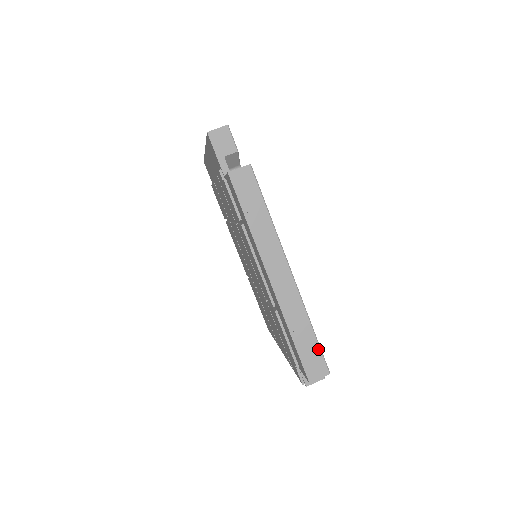
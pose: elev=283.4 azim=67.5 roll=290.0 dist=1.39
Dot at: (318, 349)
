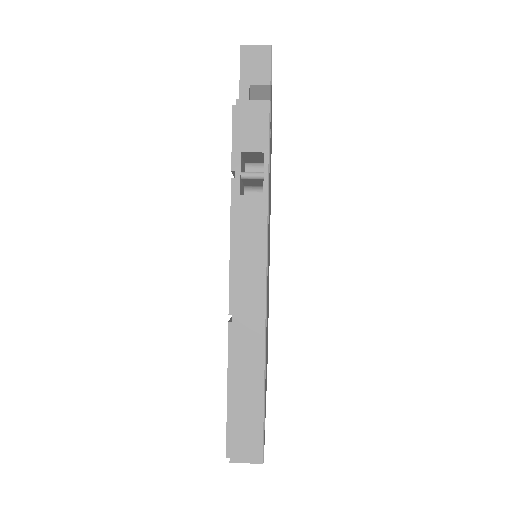
Dot at: occluded
